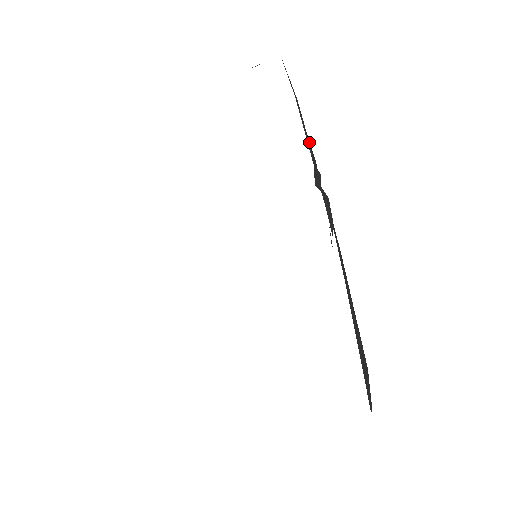
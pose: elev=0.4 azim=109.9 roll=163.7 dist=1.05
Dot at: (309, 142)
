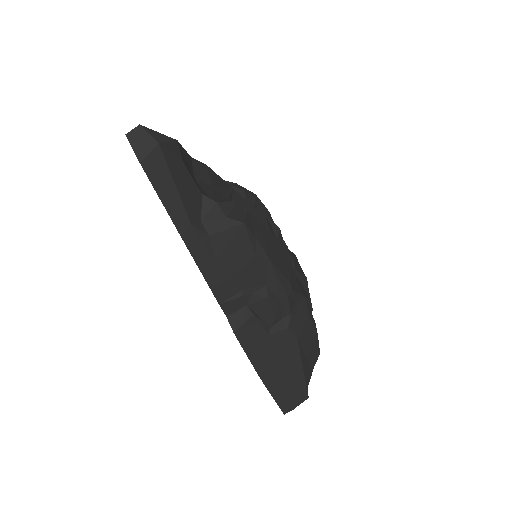
Dot at: (222, 267)
